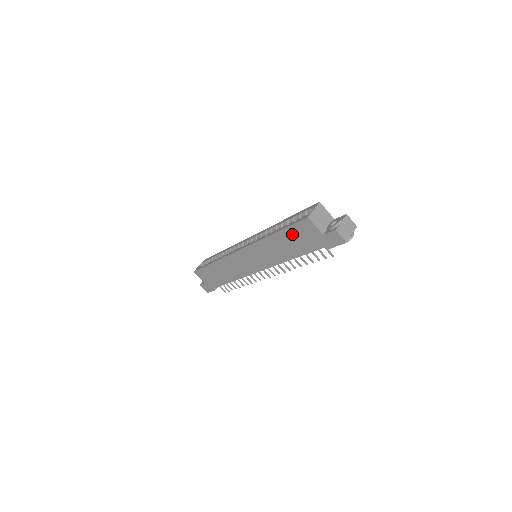
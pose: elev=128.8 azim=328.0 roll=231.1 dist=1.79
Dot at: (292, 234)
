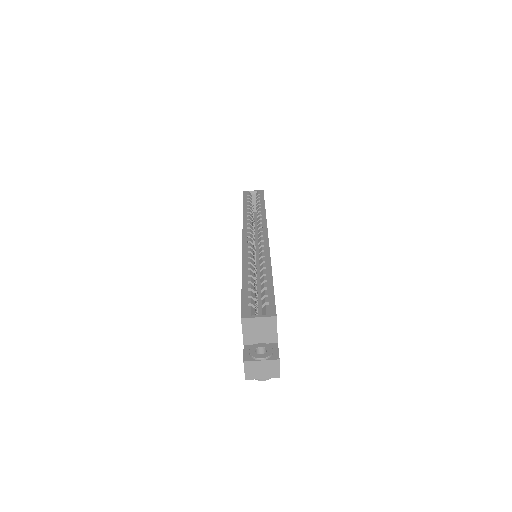
Dot at: occluded
